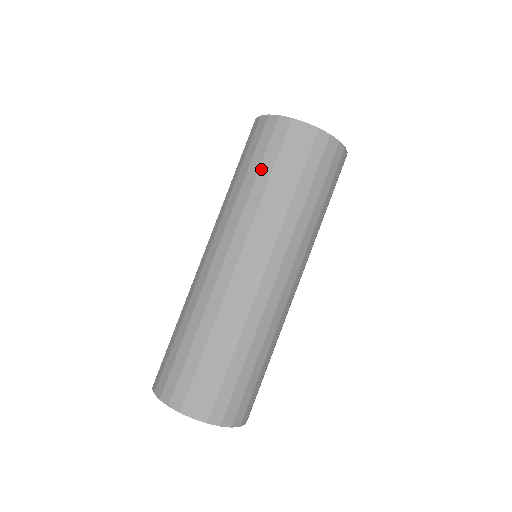
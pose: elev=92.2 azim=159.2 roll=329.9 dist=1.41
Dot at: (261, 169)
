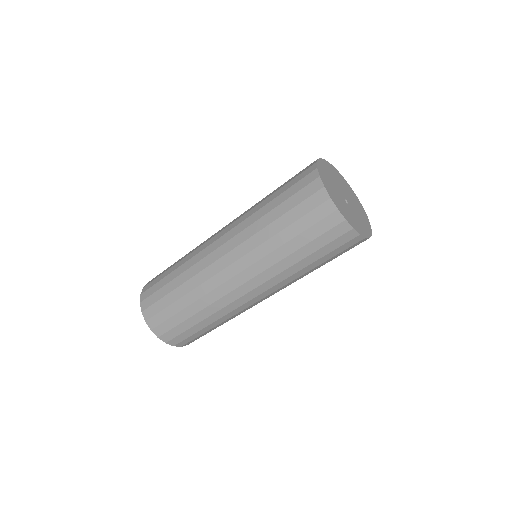
Dot at: (277, 198)
